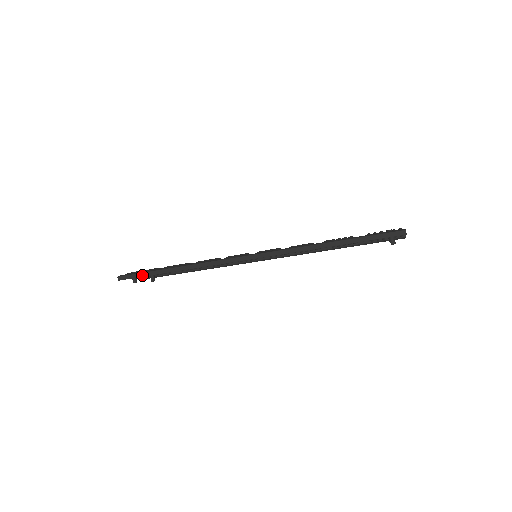
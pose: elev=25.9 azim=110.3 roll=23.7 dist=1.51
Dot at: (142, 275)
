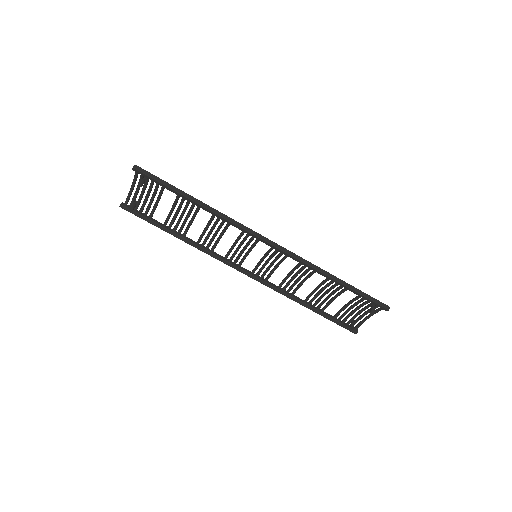
Dot at: (162, 182)
